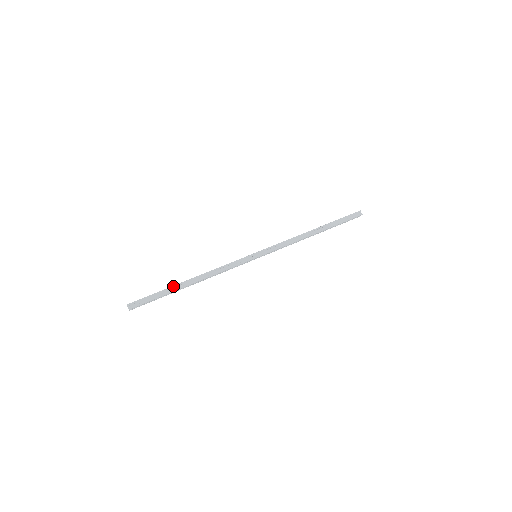
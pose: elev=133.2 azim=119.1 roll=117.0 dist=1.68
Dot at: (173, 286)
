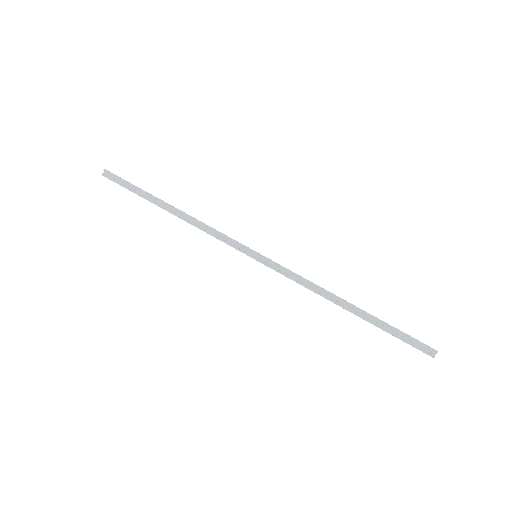
Dot at: occluded
